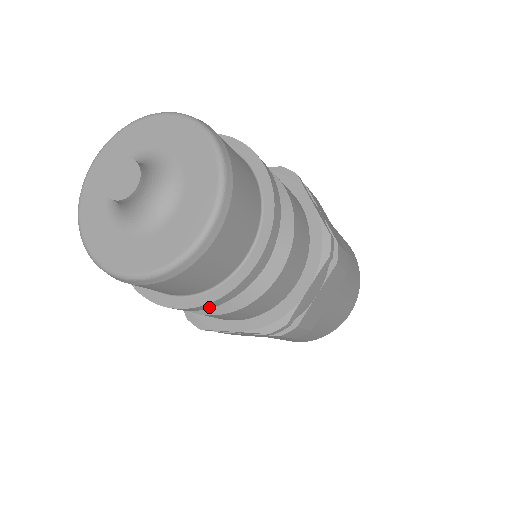
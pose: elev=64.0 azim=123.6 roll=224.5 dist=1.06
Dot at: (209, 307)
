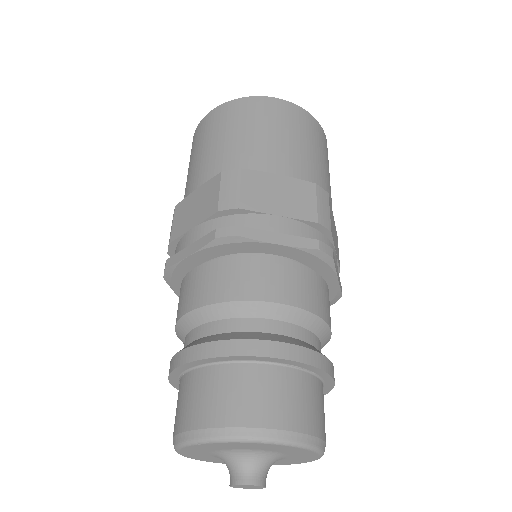
Dot at: occluded
